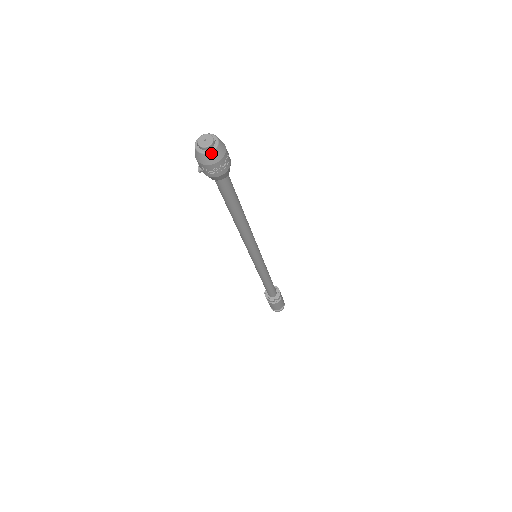
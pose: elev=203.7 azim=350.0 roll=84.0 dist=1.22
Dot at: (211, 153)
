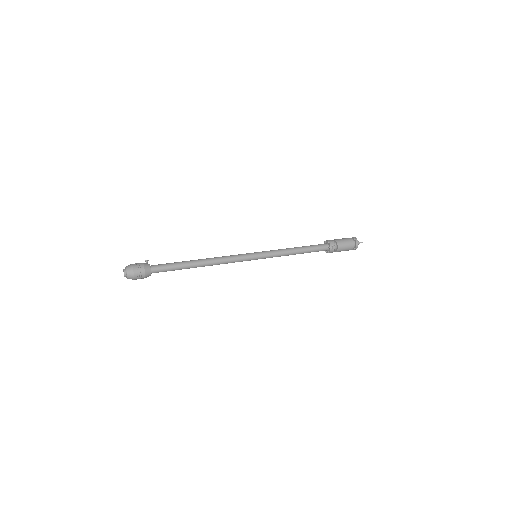
Dot at: occluded
